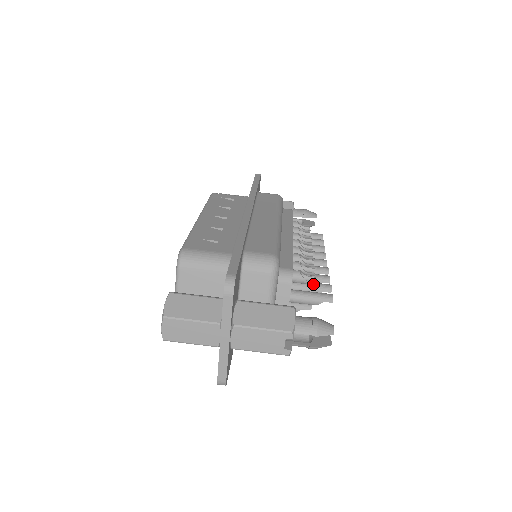
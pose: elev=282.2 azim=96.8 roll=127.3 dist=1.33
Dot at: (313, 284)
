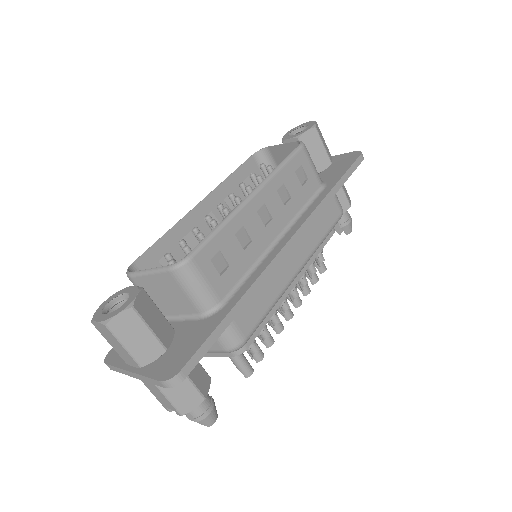
Dot at: (251, 356)
